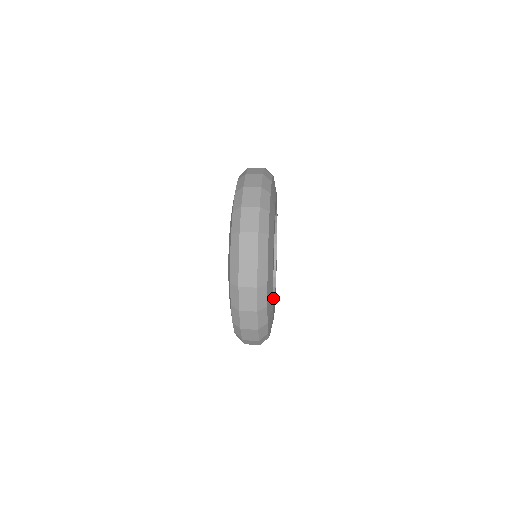
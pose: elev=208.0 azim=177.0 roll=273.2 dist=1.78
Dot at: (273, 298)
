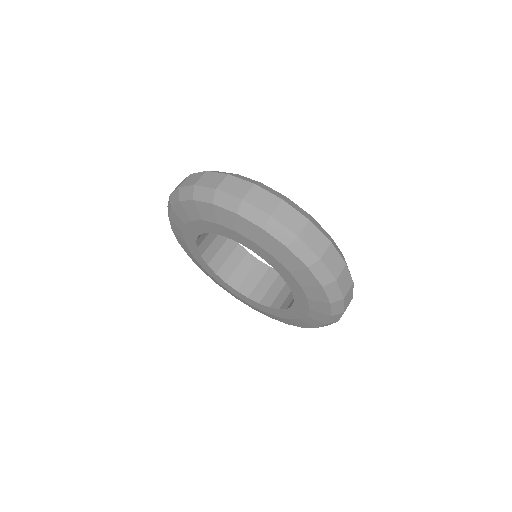
Dot at: occluded
